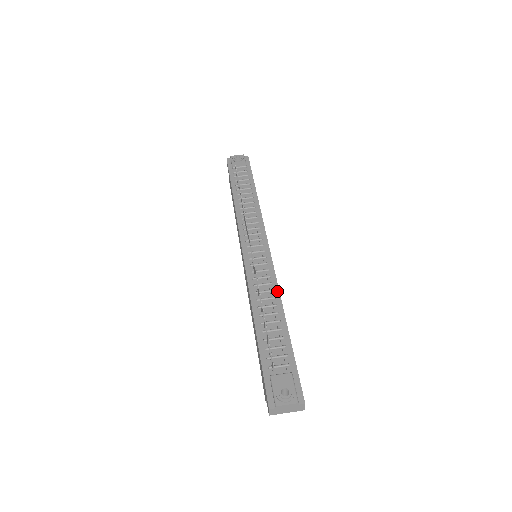
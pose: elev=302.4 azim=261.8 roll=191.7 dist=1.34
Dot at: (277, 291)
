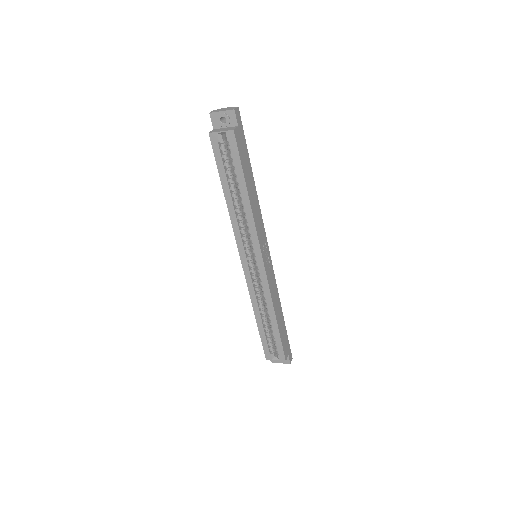
Dot at: (258, 208)
